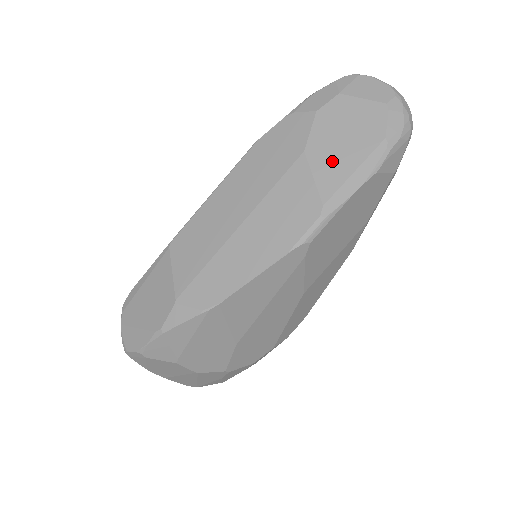
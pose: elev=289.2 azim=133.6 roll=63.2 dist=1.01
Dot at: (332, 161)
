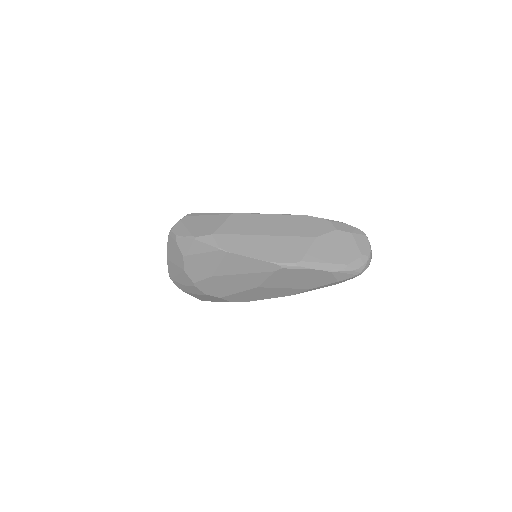
Dot at: (321, 251)
